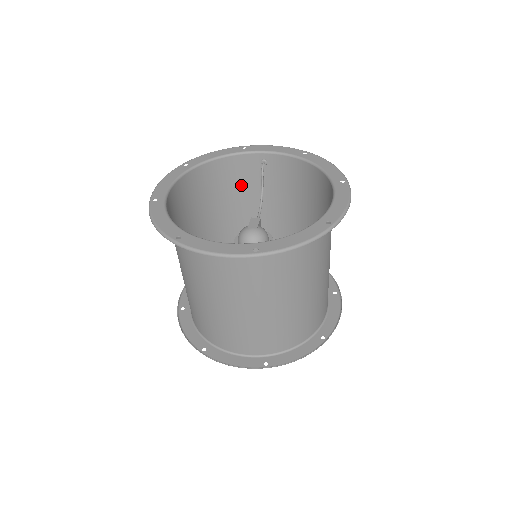
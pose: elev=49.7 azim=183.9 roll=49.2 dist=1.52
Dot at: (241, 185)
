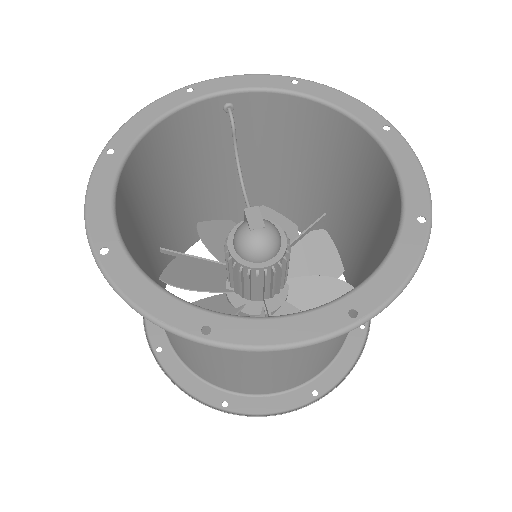
Dot at: (194, 150)
